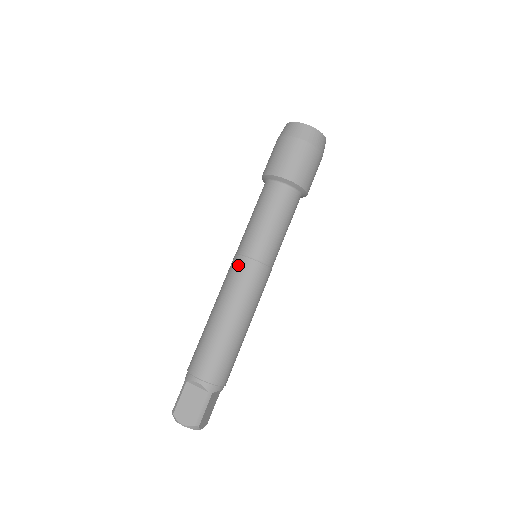
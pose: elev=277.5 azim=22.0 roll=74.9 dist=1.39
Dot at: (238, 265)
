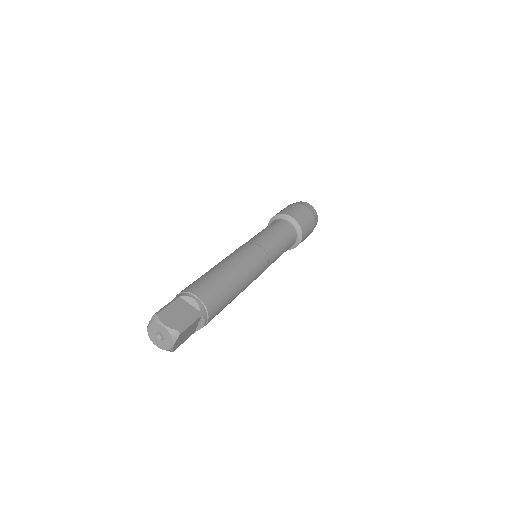
Dot at: (249, 246)
